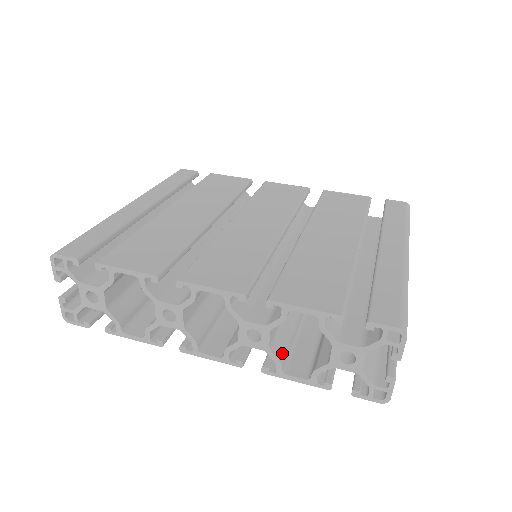
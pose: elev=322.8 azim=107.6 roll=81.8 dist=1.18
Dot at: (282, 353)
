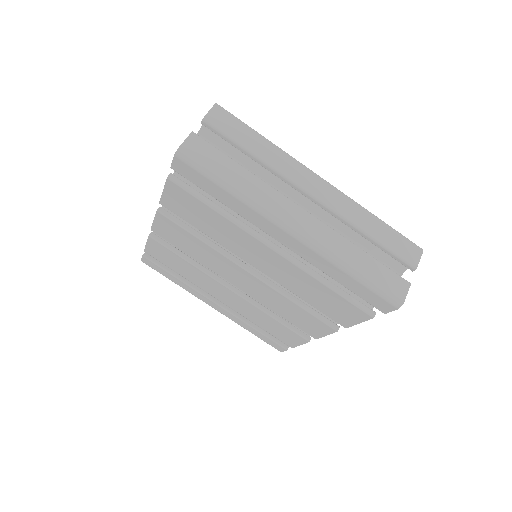
Dot at: occluded
